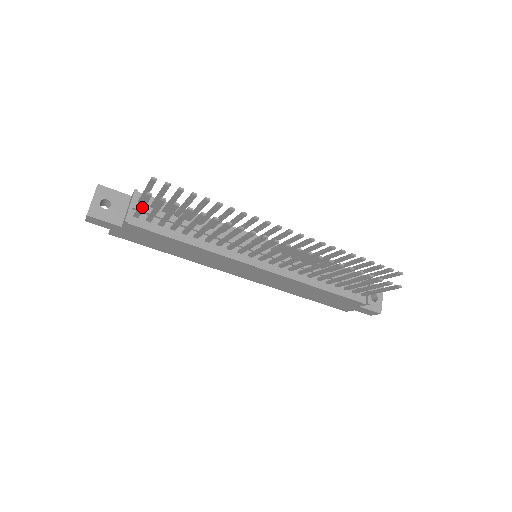
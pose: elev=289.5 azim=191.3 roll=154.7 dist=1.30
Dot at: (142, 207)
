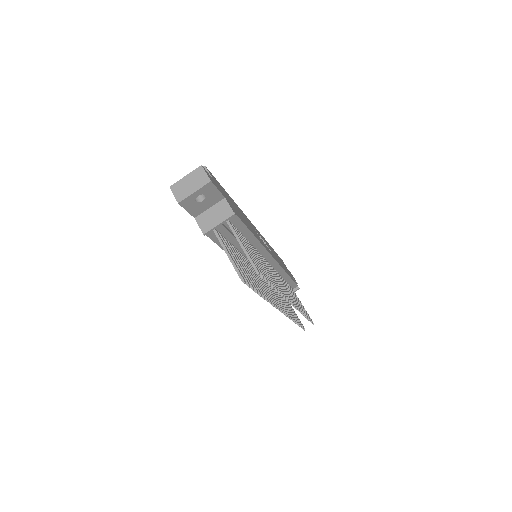
Dot at: (227, 255)
